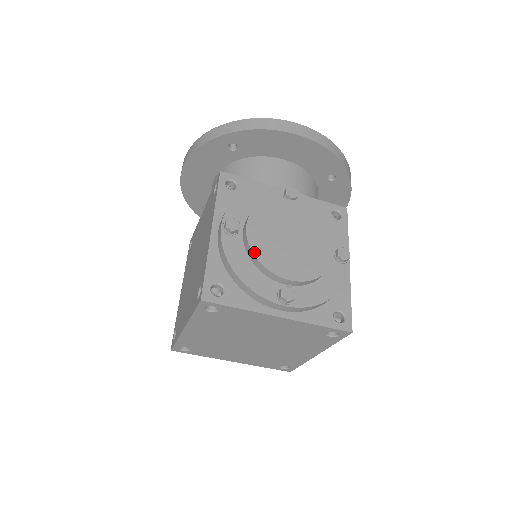
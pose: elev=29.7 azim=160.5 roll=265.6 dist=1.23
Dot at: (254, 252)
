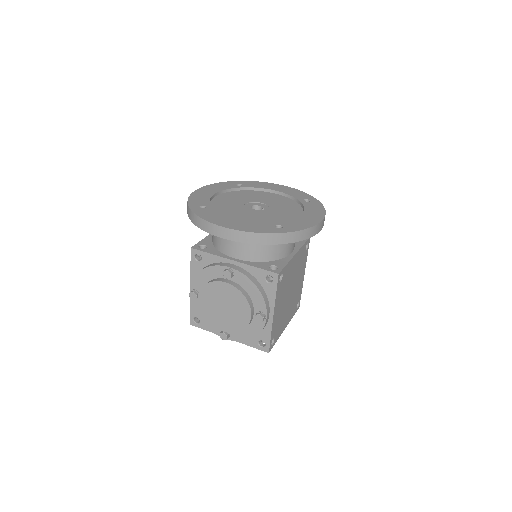
Dot at: (204, 314)
